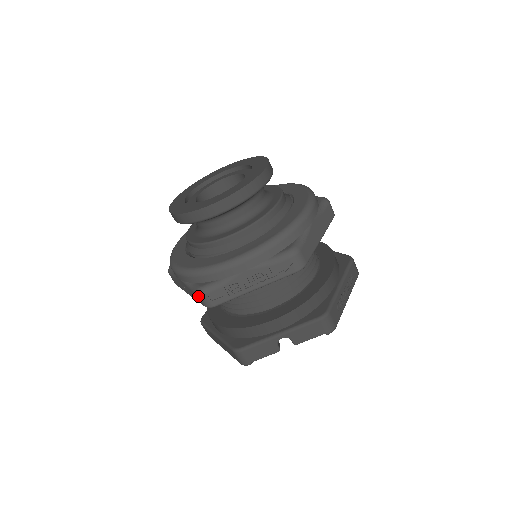
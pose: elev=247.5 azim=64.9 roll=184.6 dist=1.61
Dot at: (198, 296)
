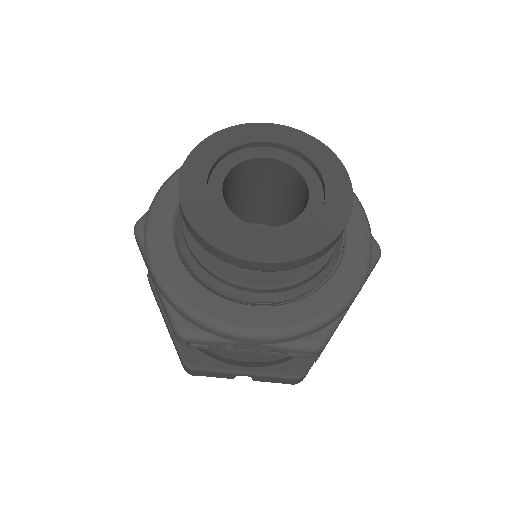
Dot at: (174, 331)
